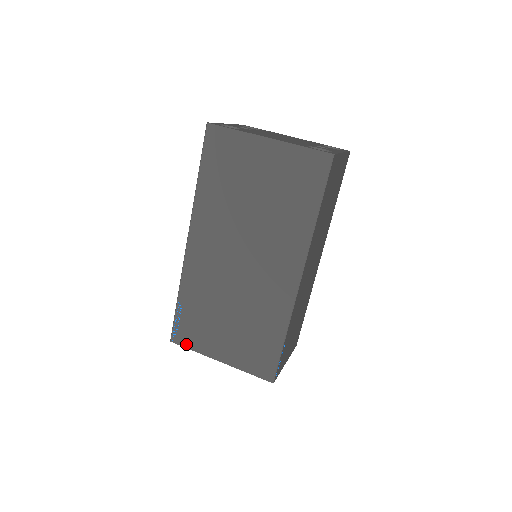
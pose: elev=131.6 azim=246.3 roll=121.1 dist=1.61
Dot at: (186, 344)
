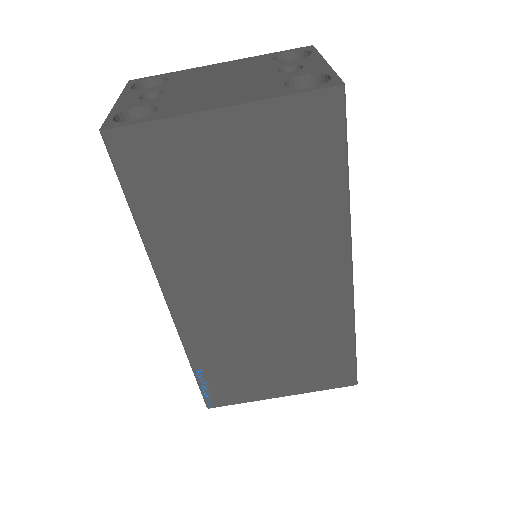
Dot at: (230, 402)
